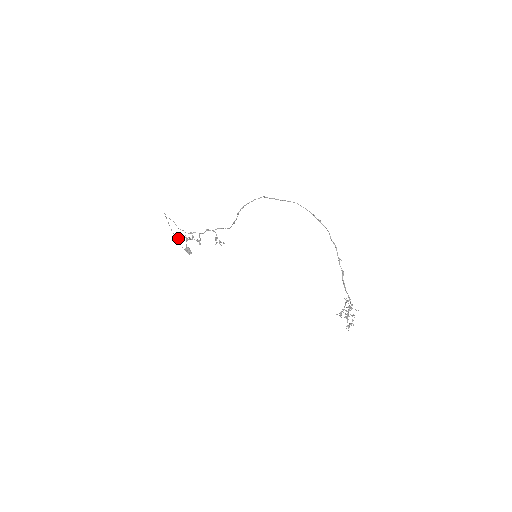
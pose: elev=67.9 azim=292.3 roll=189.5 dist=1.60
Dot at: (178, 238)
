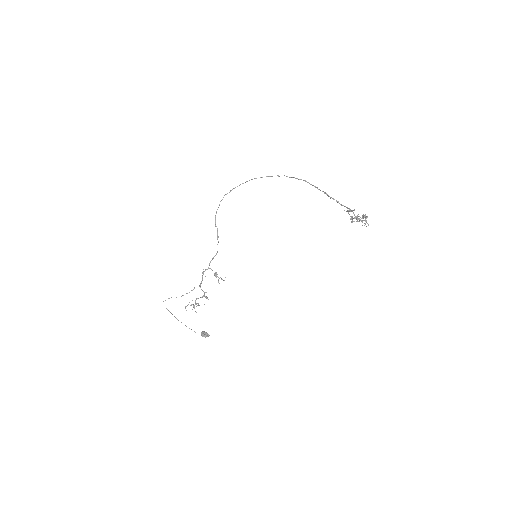
Dot at: (185, 307)
